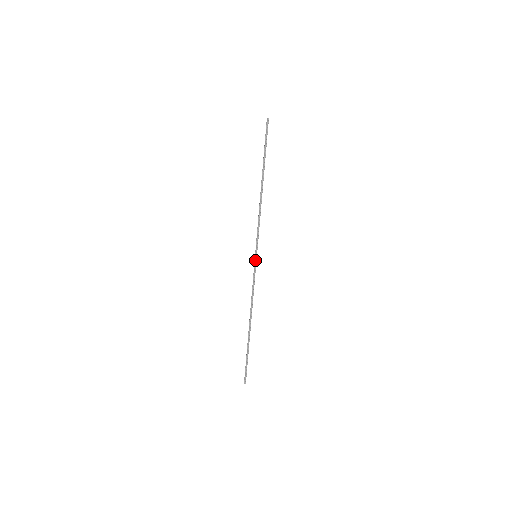
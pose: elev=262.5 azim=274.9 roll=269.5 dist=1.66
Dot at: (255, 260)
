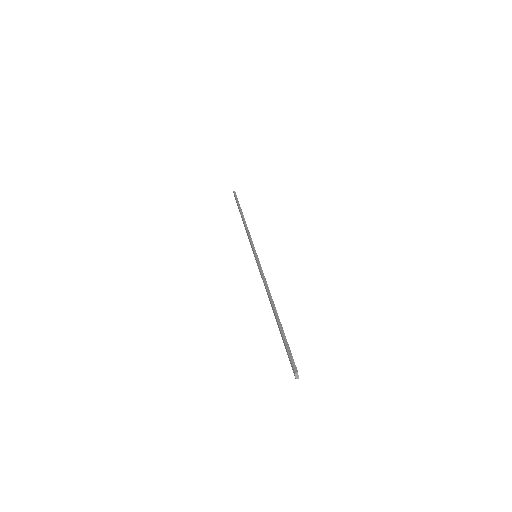
Dot at: (256, 256)
